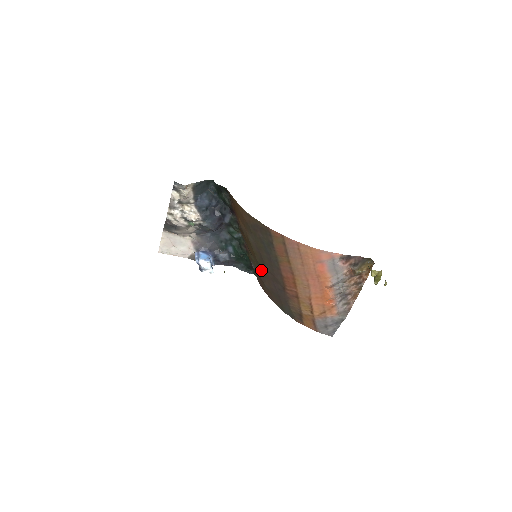
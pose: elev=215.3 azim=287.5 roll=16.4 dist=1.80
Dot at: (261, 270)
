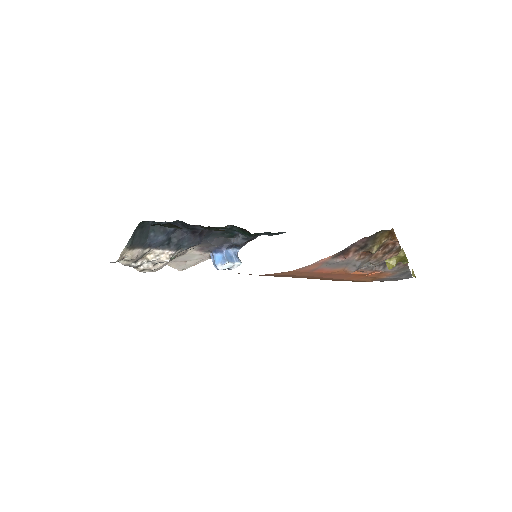
Dot at: occluded
